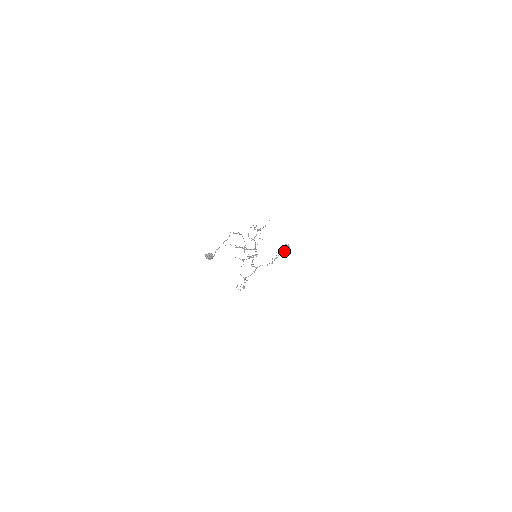
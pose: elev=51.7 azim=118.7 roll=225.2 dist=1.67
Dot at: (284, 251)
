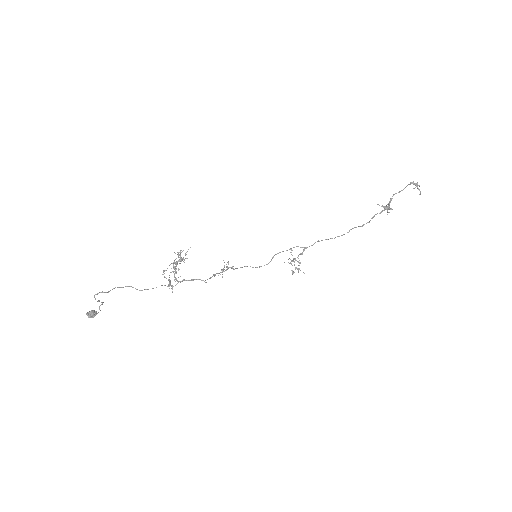
Dot at: (383, 207)
